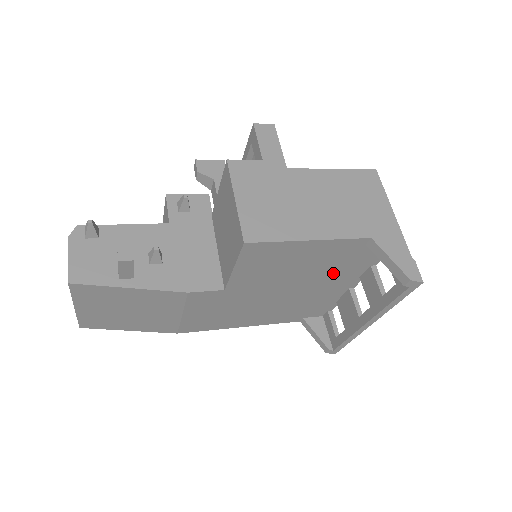
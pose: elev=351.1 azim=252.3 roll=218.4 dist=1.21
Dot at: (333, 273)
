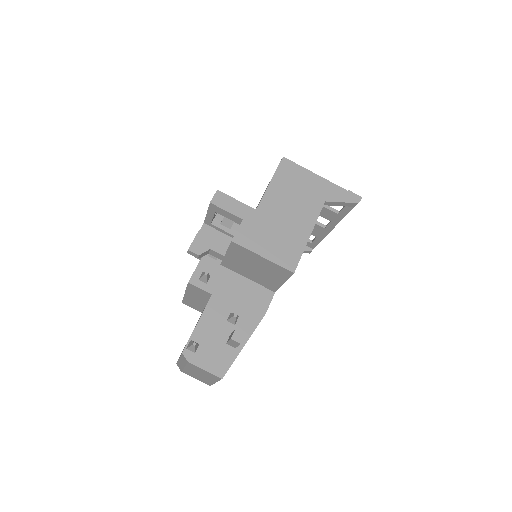
Dot at: occluded
